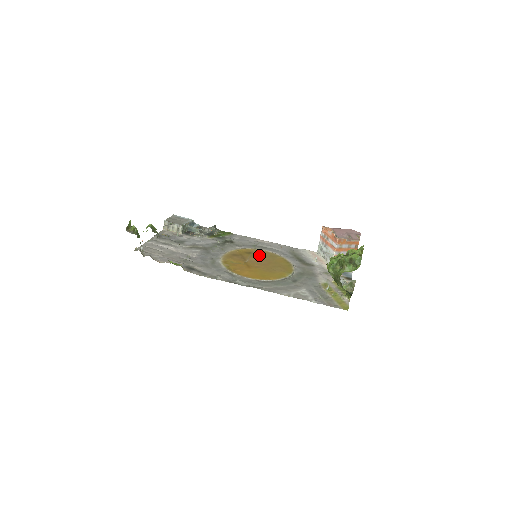
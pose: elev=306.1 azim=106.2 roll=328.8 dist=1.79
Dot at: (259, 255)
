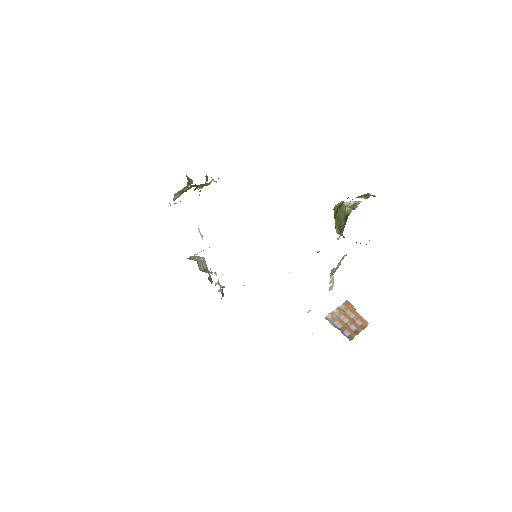
Dot at: occluded
